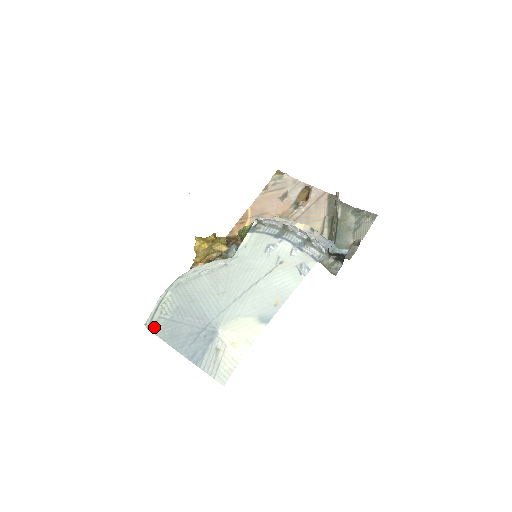
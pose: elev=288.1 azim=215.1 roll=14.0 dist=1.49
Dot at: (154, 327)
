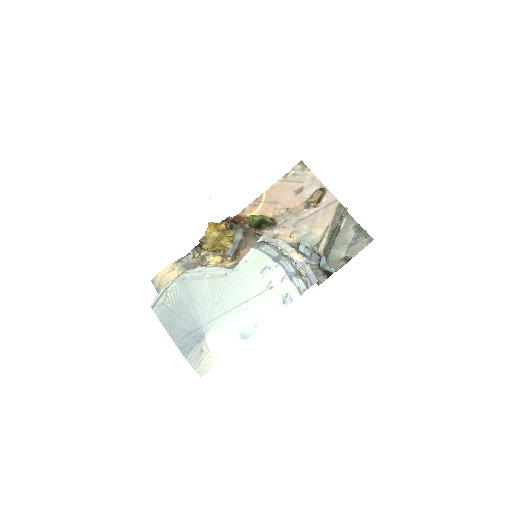
Dot at: (157, 310)
